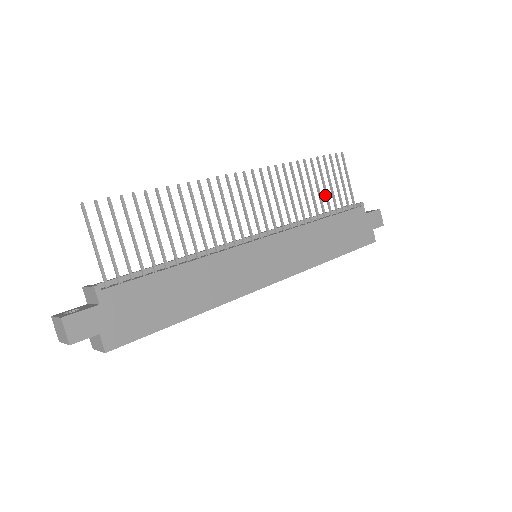
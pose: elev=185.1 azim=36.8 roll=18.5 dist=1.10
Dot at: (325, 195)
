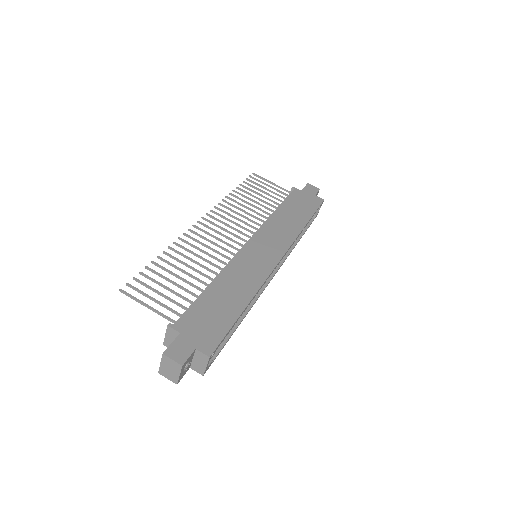
Dot at: occluded
